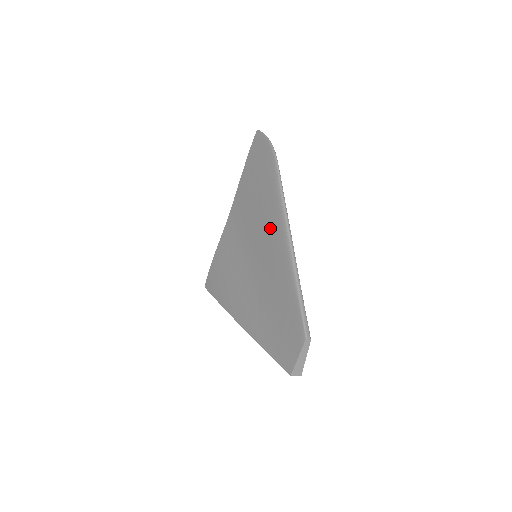
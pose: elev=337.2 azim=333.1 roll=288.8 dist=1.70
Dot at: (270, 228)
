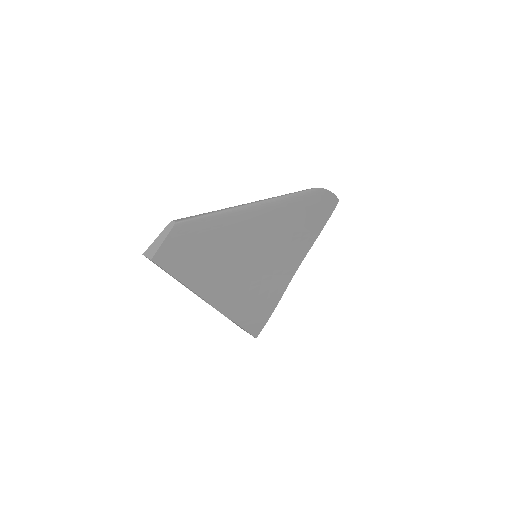
Dot at: occluded
